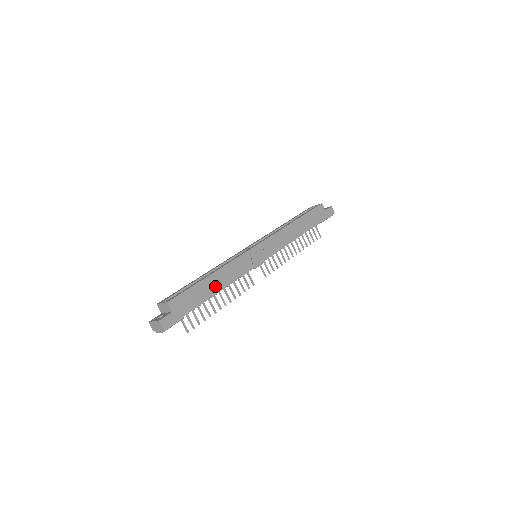
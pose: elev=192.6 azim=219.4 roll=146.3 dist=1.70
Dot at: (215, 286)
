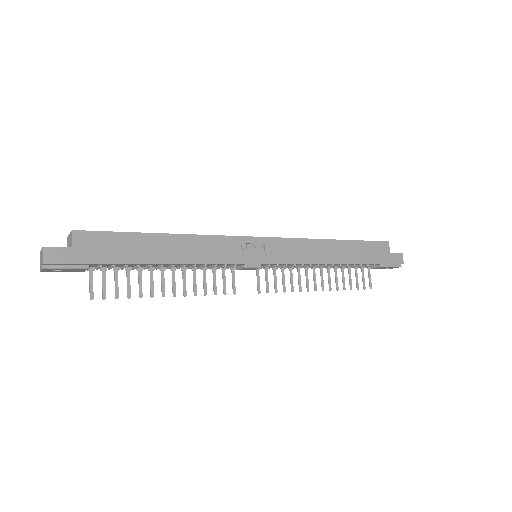
Dot at: (164, 252)
